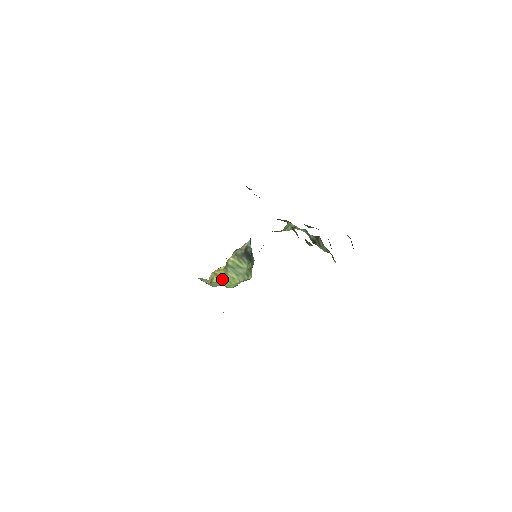
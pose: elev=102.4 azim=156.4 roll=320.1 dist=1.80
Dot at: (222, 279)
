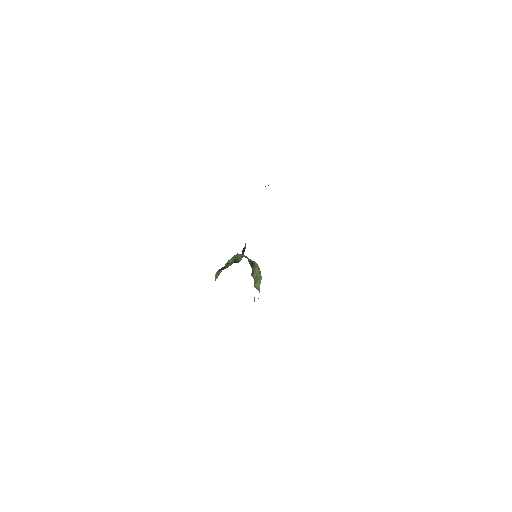
Dot at: occluded
